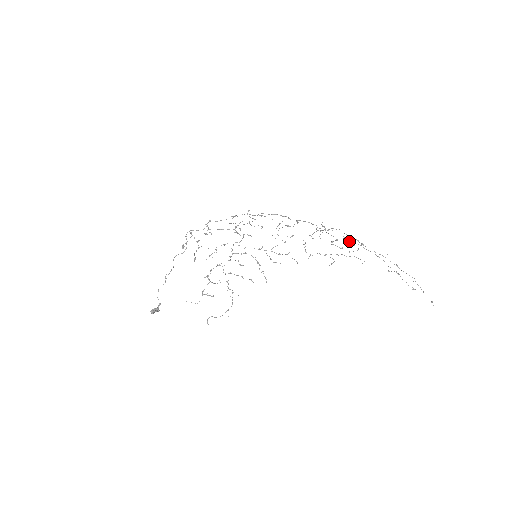
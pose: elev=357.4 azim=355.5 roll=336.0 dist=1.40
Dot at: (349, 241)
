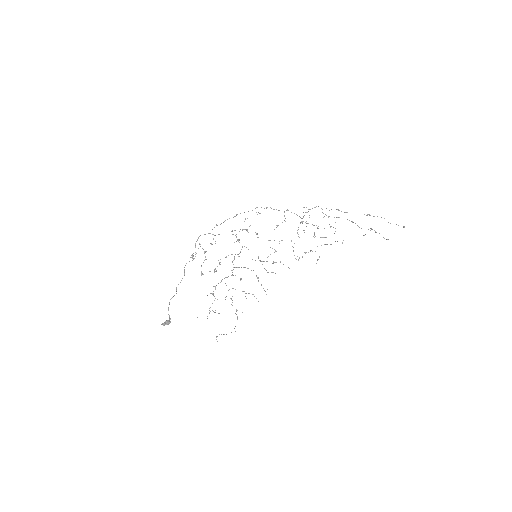
Dot at: (328, 216)
